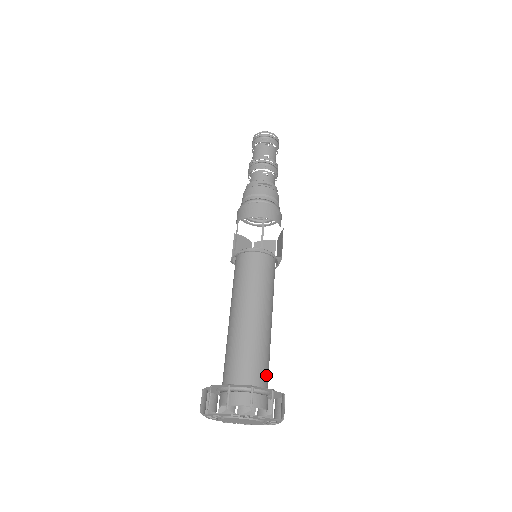
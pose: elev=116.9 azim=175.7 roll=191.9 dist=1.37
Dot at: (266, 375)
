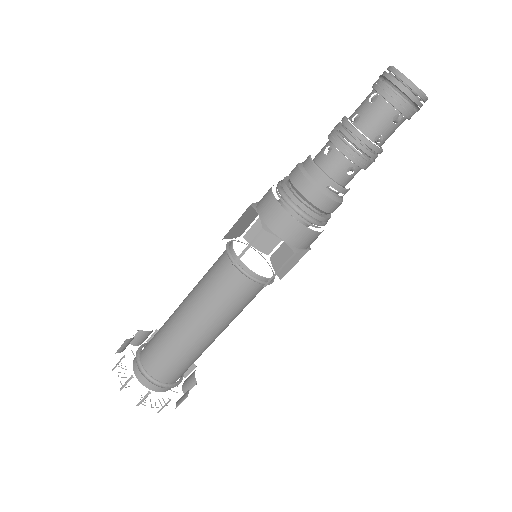
Dot at: occluded
